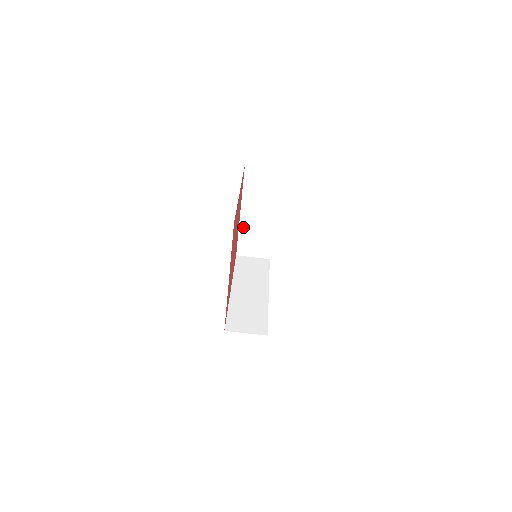
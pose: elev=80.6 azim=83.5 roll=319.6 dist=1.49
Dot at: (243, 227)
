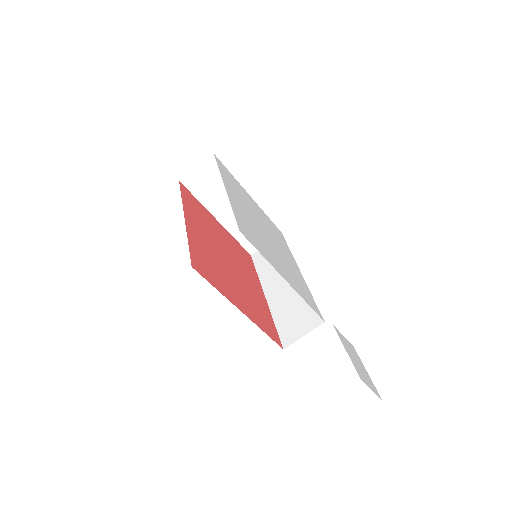
Dot at: (232, 229)
